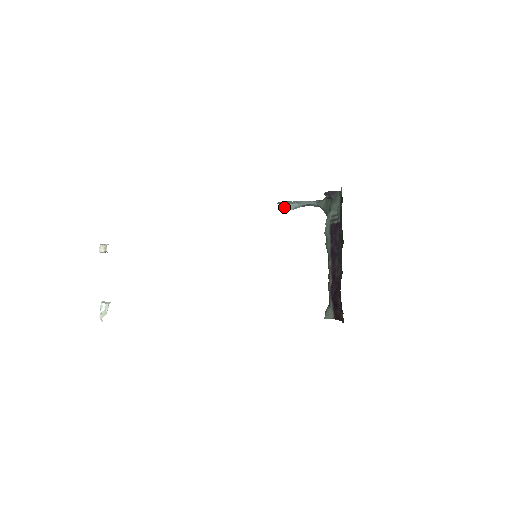
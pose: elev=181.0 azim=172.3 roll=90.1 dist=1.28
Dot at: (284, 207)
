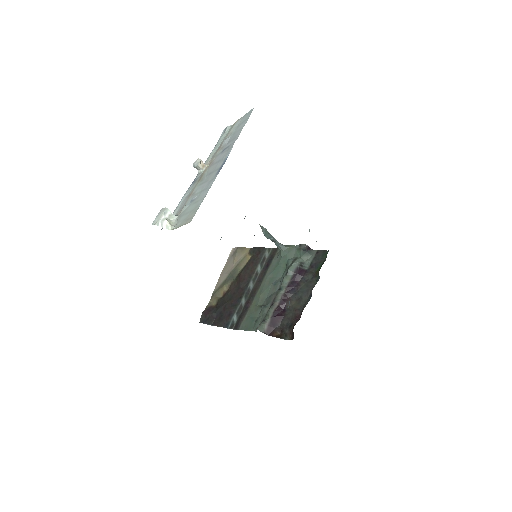
Dot at: (264, 232)
